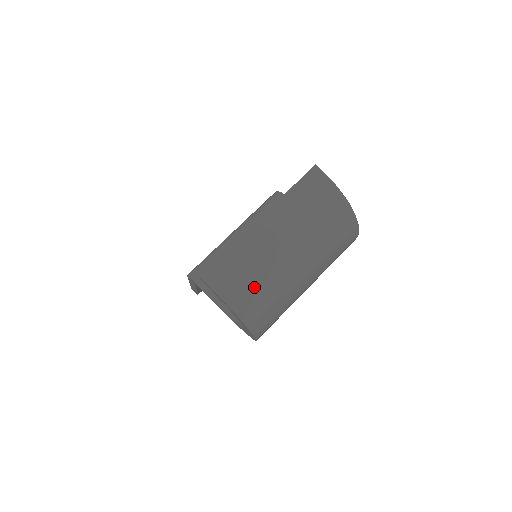
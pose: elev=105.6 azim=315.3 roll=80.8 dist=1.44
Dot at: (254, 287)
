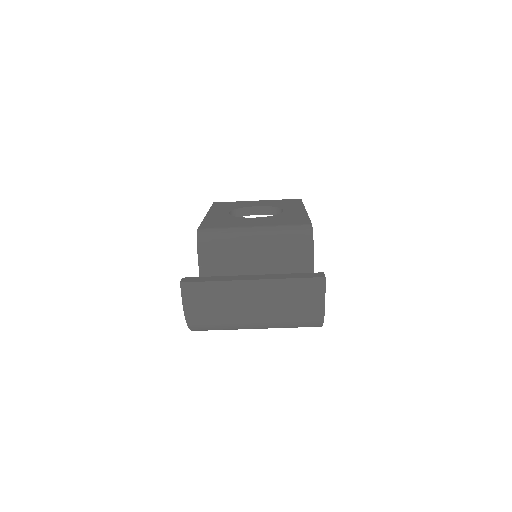
Dot at: (211, 315)
